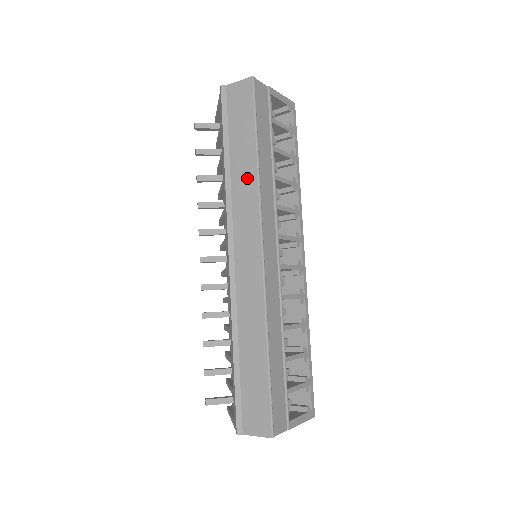
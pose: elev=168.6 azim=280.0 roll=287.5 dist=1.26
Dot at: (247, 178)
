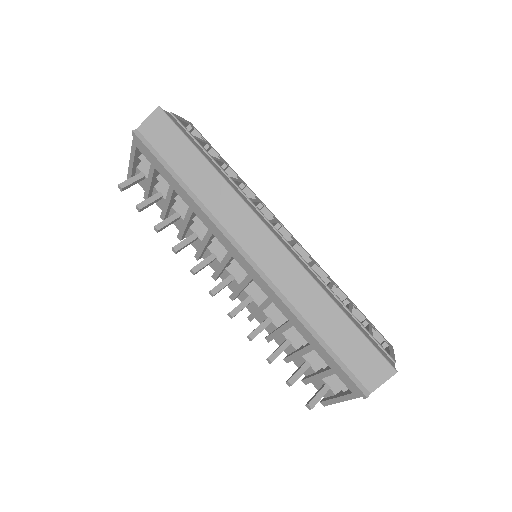
Dot at: (215, 188)
